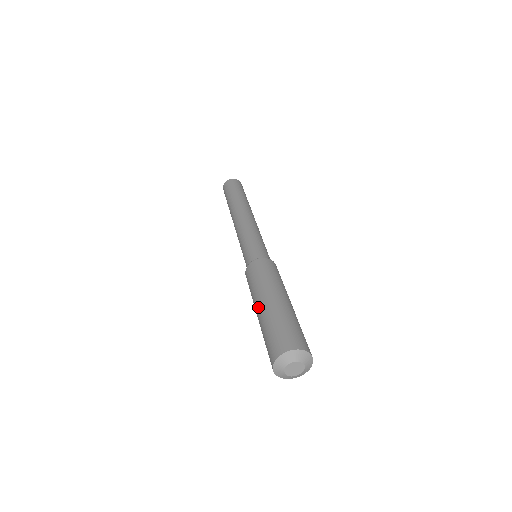
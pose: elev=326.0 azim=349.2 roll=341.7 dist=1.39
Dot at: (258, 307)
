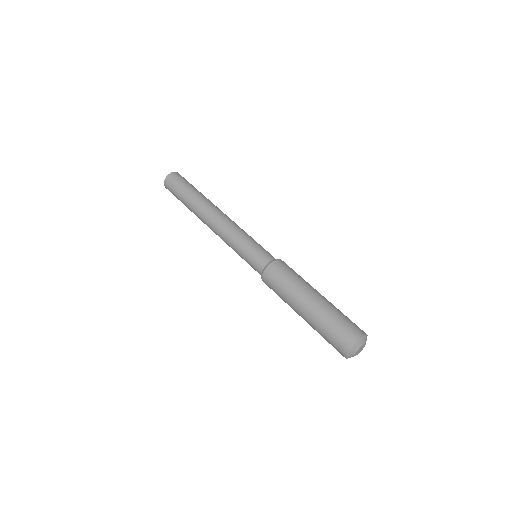
Dot at: (300, 314)
